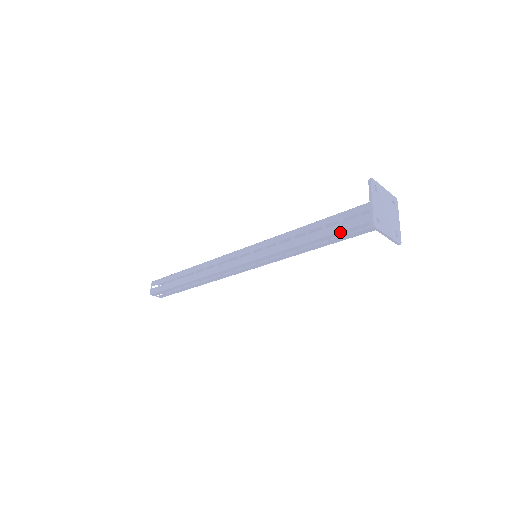
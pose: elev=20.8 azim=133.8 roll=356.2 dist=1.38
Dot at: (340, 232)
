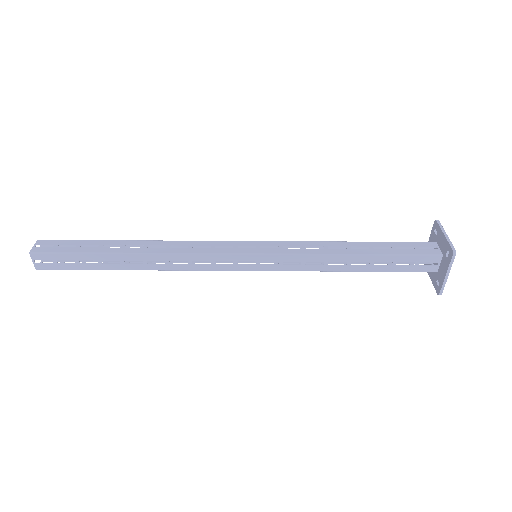
Dot at: (389, 270)
